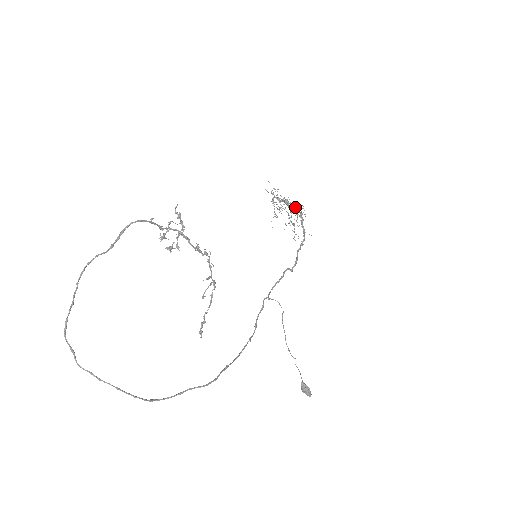
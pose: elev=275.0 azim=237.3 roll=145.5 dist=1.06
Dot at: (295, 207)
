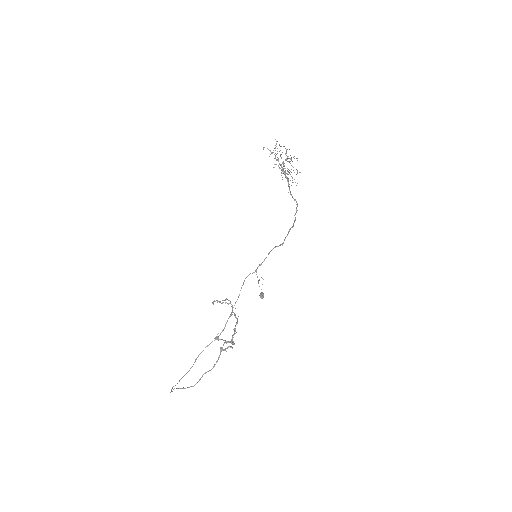
Dot at: occluded
